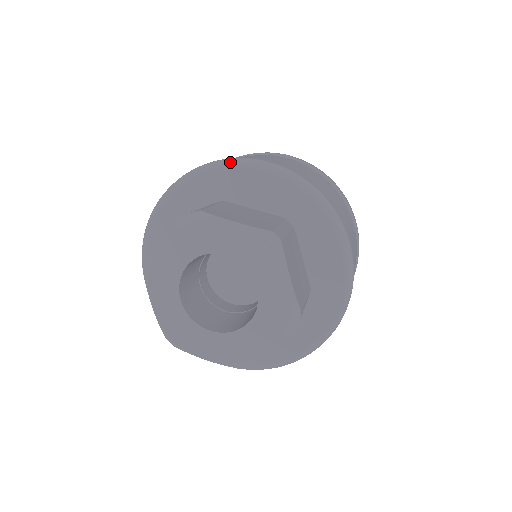
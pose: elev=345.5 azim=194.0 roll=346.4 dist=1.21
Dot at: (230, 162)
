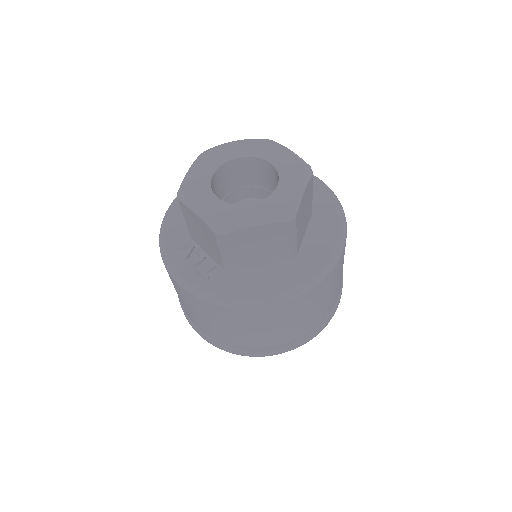
Dot at: occluded
